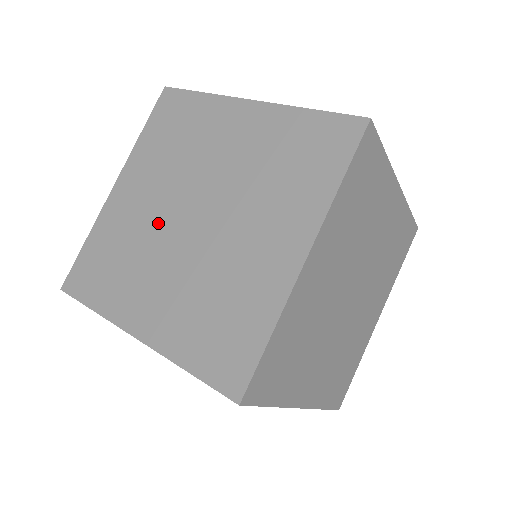
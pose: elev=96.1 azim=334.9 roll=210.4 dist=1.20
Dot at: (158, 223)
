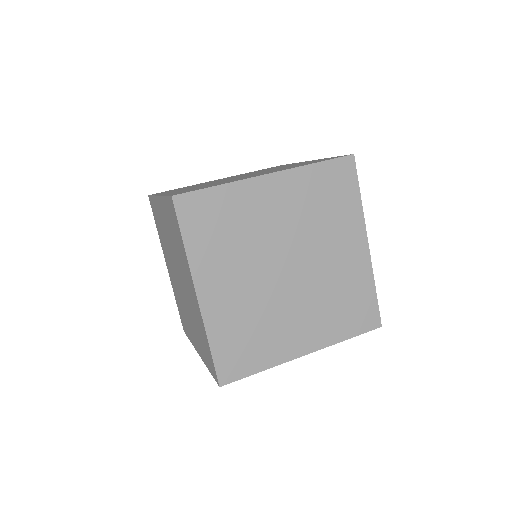
Dot at: (264, 291)
